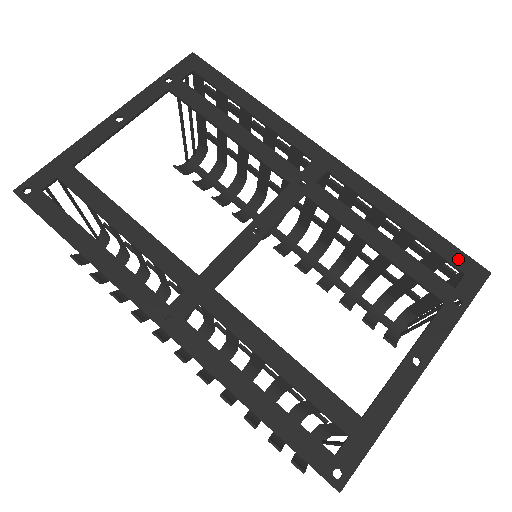
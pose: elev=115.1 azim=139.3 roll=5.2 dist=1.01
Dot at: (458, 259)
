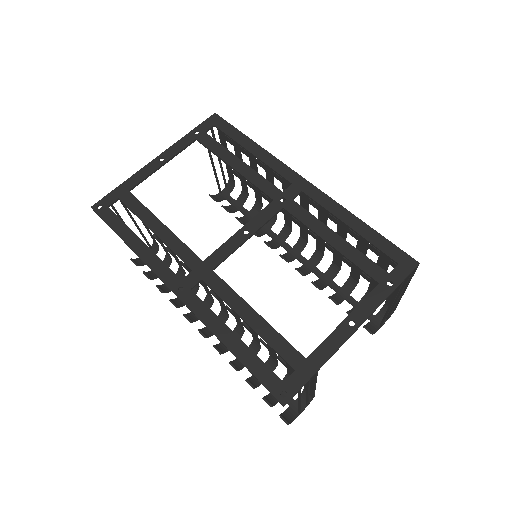
Dot at: (394, 253)
